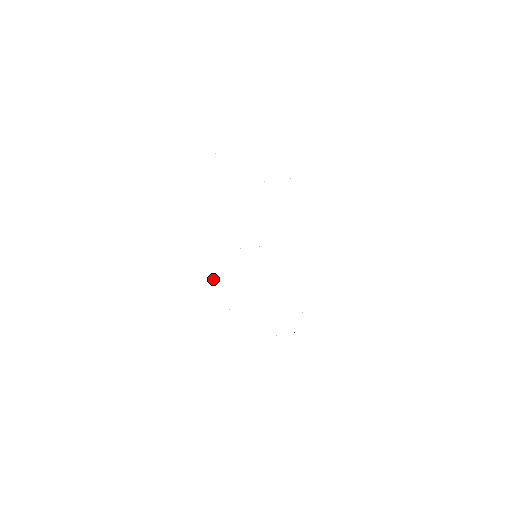
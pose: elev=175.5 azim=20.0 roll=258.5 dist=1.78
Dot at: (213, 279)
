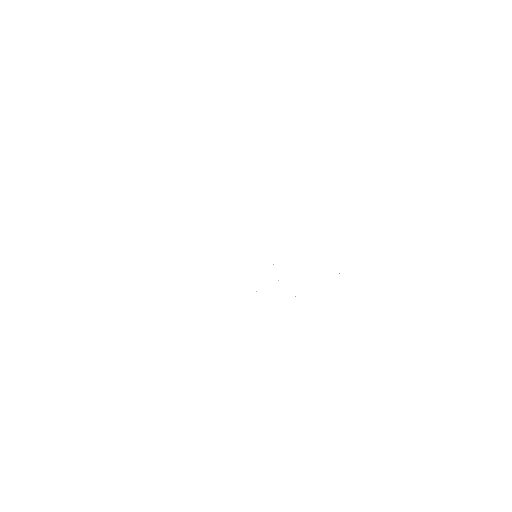
Dot at: occluded
